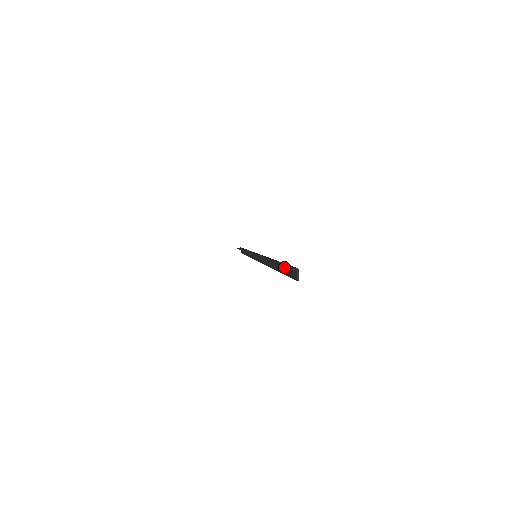
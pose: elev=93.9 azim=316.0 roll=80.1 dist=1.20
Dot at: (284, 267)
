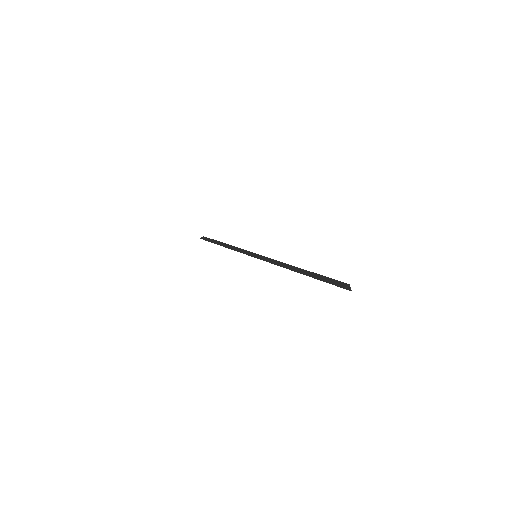
Dot at: (339, 286)
